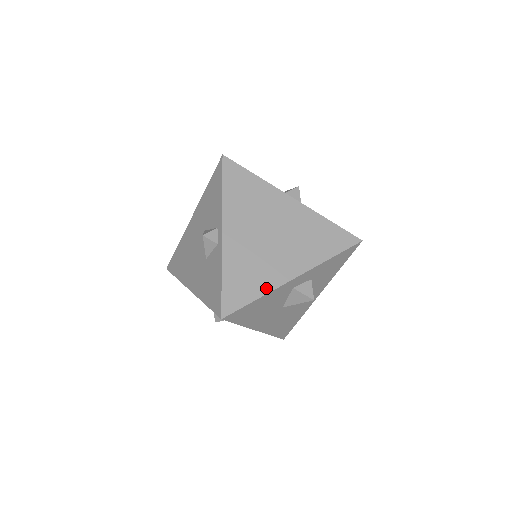
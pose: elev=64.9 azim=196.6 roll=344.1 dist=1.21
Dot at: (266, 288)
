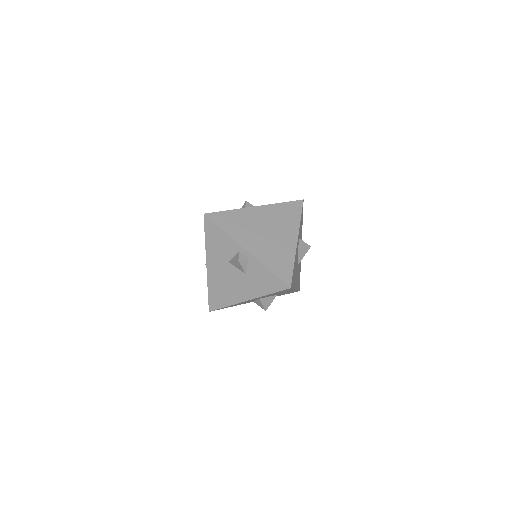
Dot at: (292, 257)
